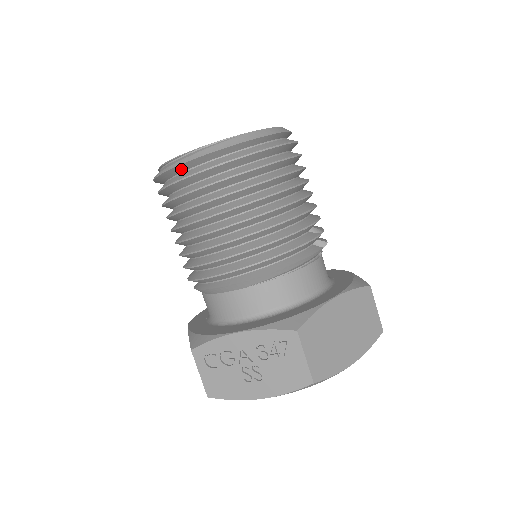
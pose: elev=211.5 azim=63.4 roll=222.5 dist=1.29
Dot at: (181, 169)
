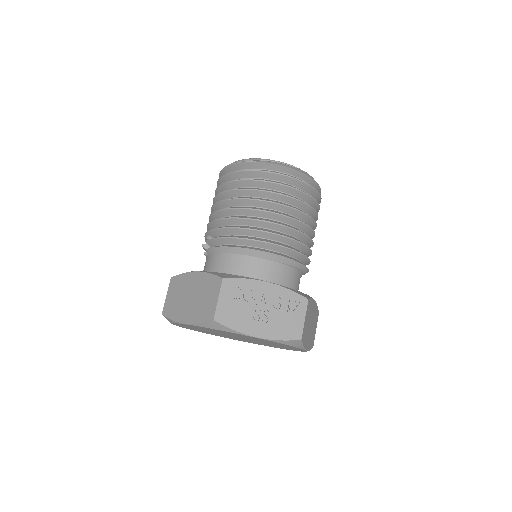
Dot at: (274, 168)
